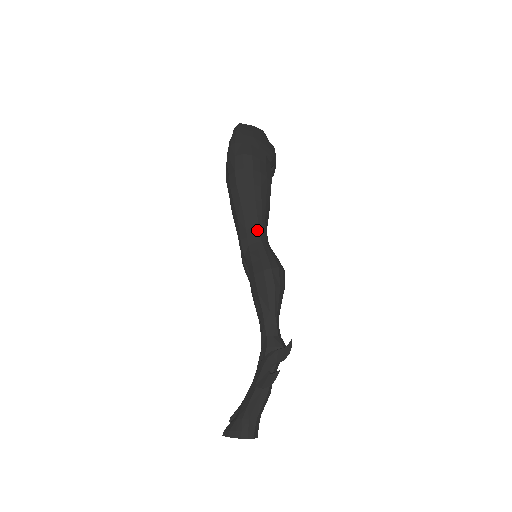
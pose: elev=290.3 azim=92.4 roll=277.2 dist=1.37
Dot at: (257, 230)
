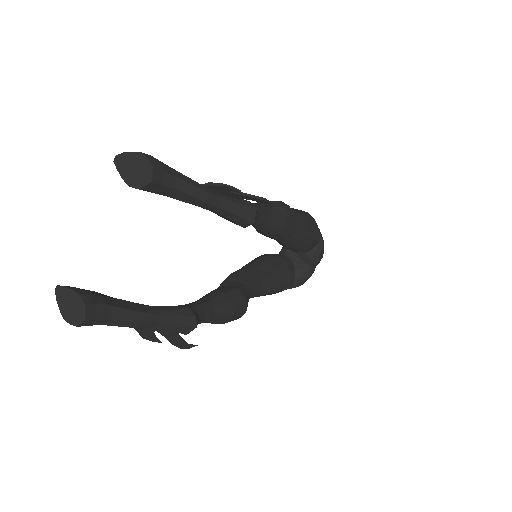
Dot at: occluded
